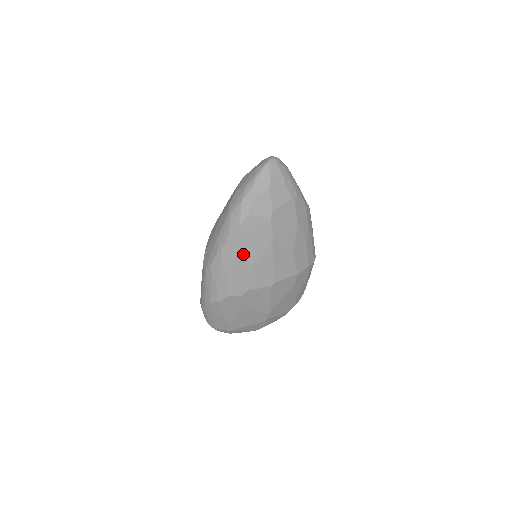
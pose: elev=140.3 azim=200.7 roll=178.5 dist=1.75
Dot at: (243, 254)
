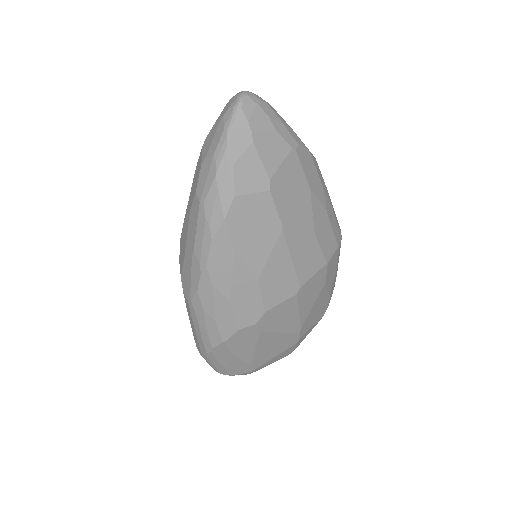
Dot at: (242, 261)
